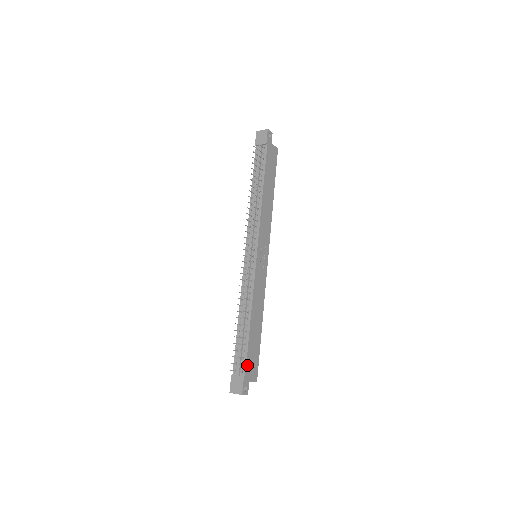
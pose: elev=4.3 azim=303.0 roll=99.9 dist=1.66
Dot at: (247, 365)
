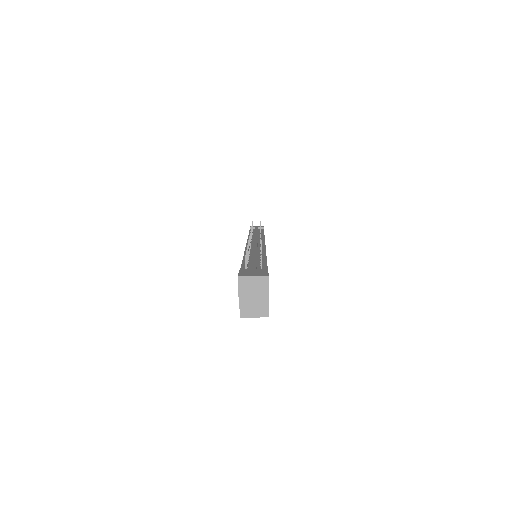
Dot at: occluded
